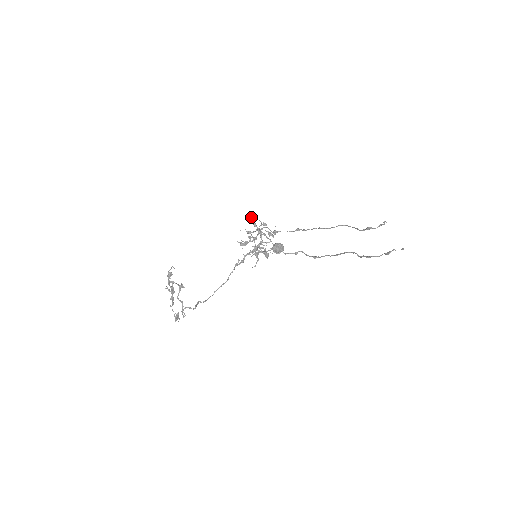
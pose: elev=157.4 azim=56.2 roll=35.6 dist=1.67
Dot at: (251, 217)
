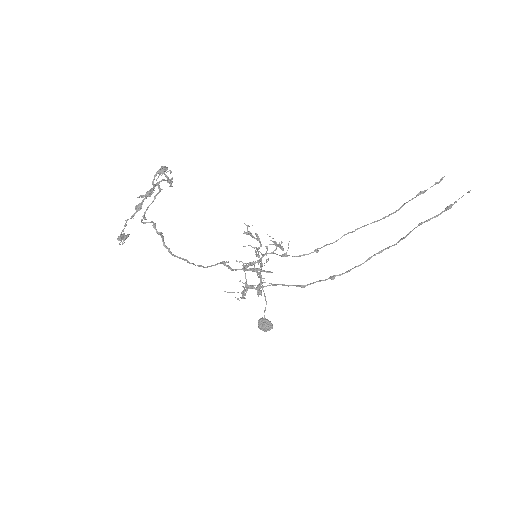
Dot at: occluded
